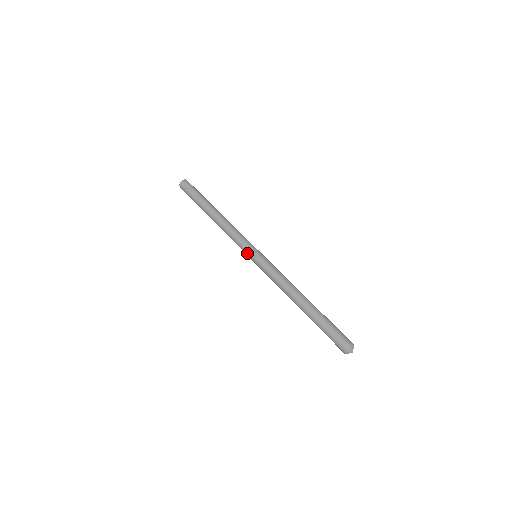
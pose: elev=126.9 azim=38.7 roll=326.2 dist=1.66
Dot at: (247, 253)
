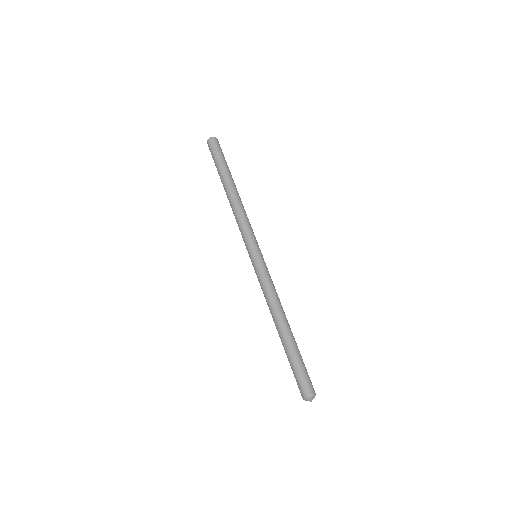
Dot at: (248, 249)
